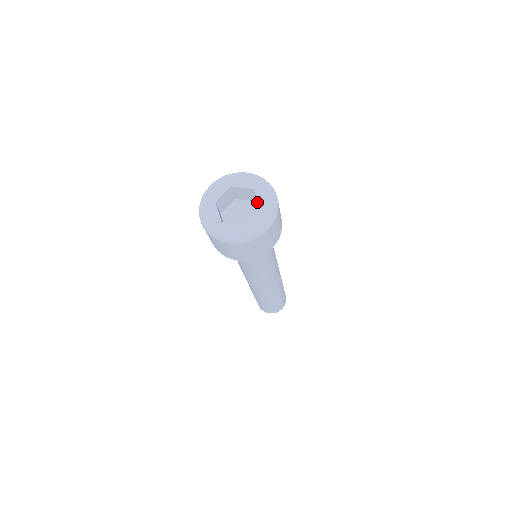
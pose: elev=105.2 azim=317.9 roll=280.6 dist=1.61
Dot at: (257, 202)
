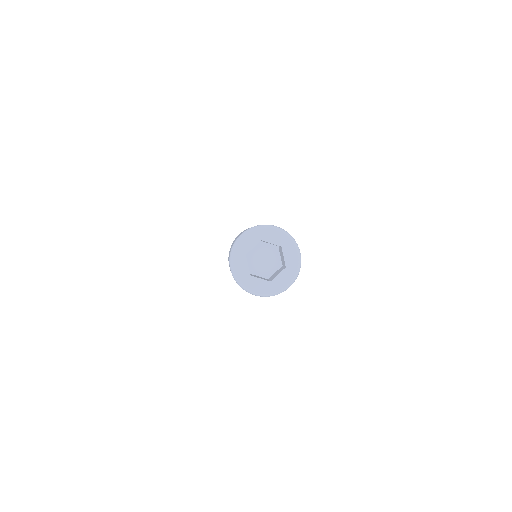
Dot at: occluded
